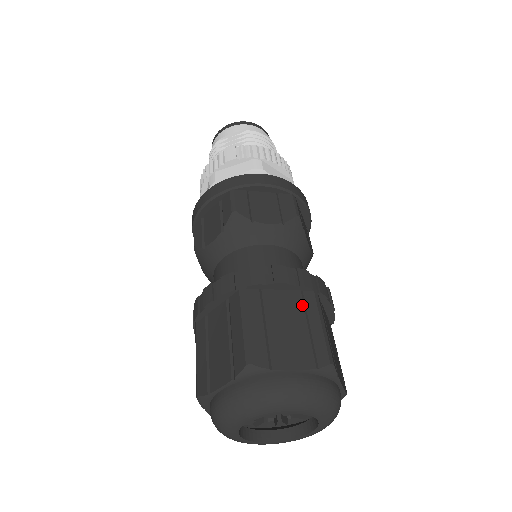
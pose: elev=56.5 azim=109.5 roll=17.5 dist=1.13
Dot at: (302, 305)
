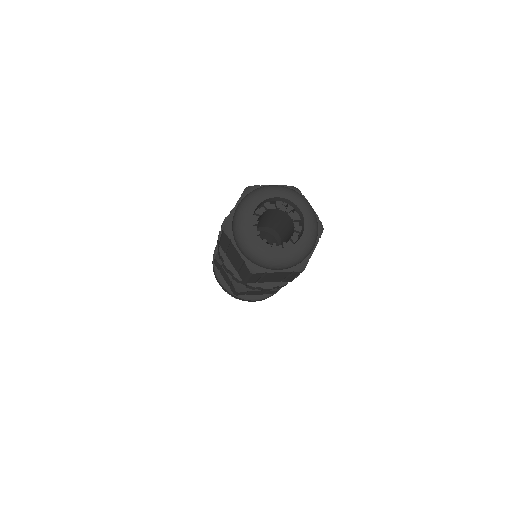
Dot at: occluded
